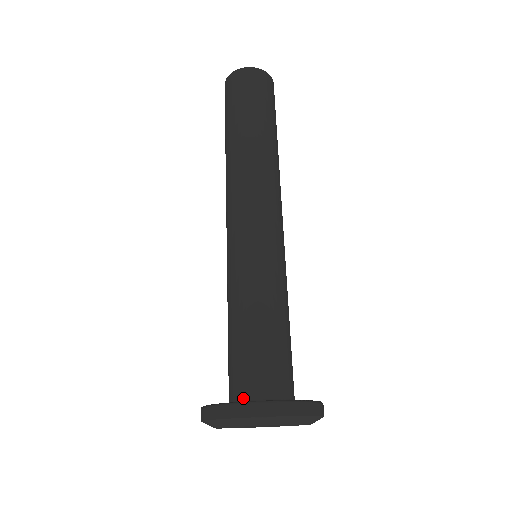
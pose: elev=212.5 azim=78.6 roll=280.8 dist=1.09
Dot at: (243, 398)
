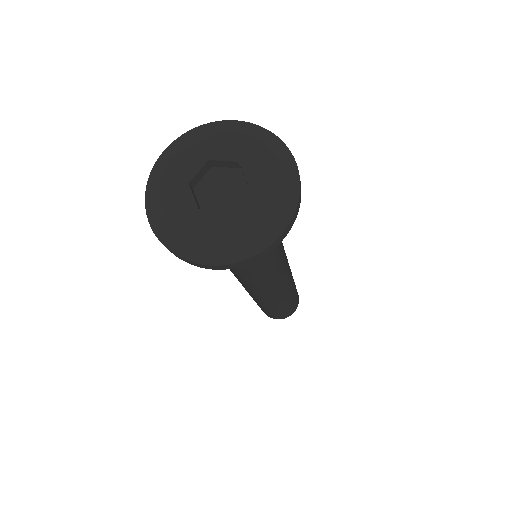
Dot at: occluded
